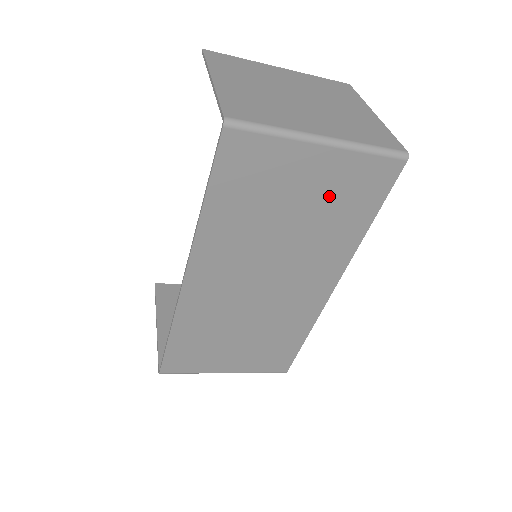
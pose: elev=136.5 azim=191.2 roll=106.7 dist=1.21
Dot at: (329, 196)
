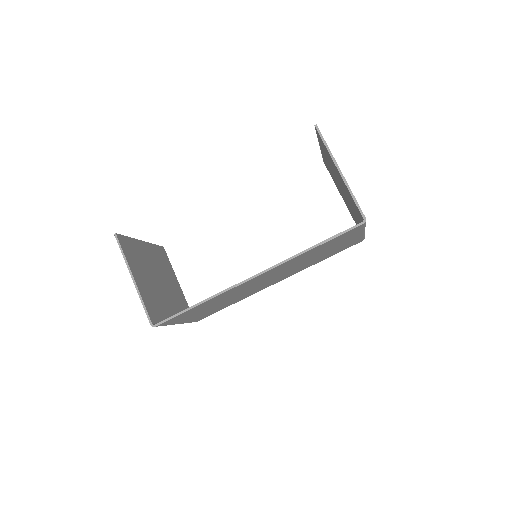
Dot at: (336, 249)
